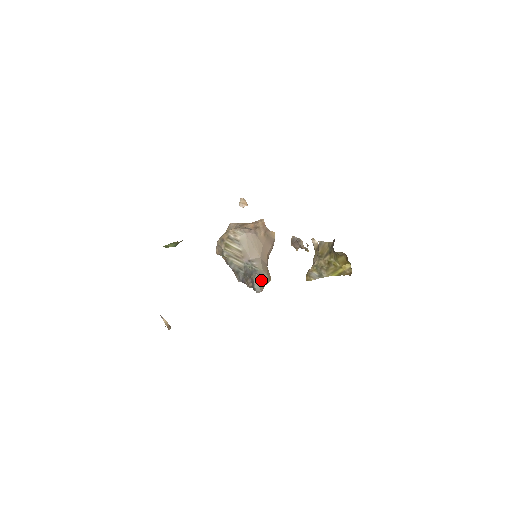
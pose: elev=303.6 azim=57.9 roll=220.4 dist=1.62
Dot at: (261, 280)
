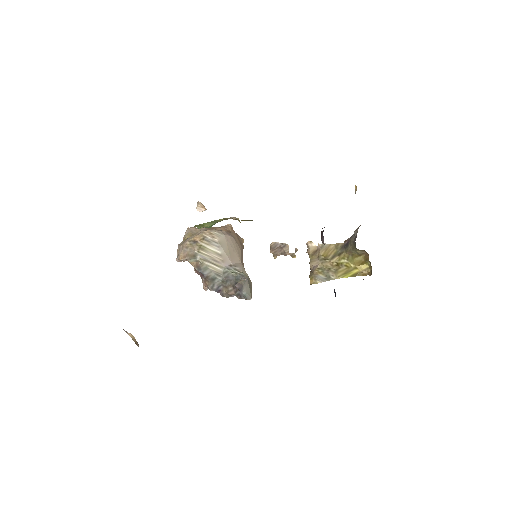
Dot at: (250, 286)
